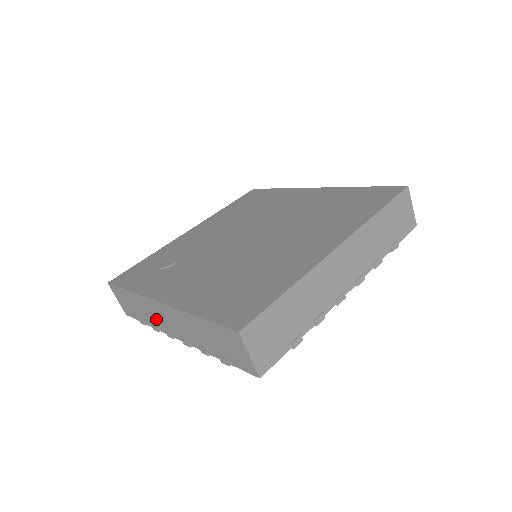
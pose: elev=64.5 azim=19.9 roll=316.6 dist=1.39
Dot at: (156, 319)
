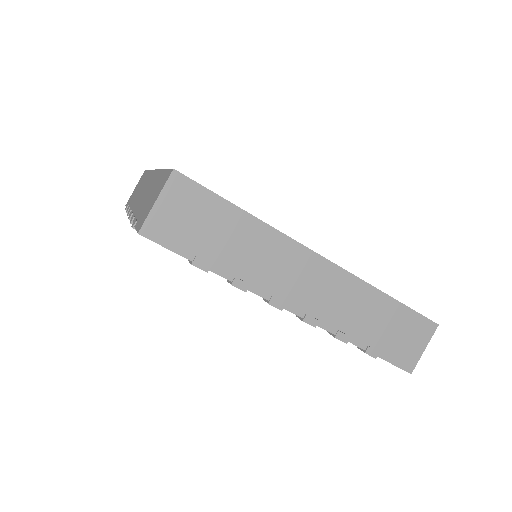
Dot at: occluded
